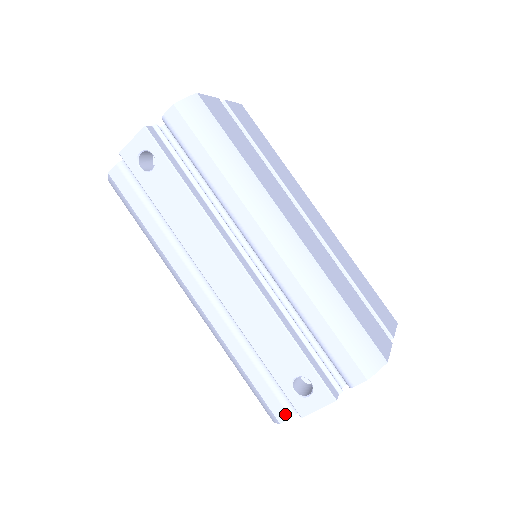
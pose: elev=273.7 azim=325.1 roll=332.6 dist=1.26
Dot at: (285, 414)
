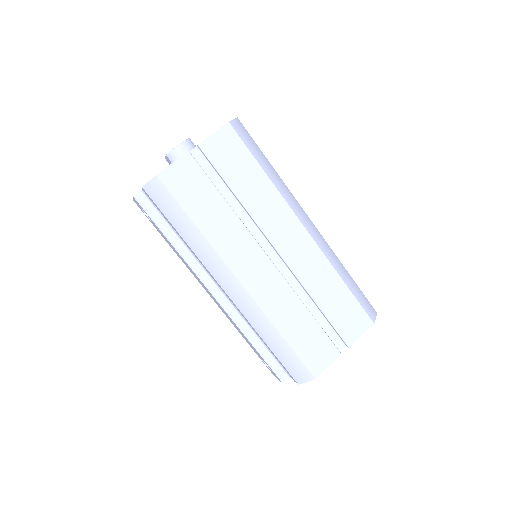
Dot at: occluded
